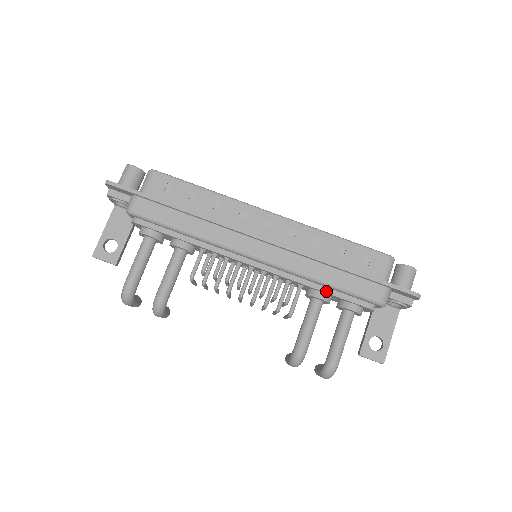
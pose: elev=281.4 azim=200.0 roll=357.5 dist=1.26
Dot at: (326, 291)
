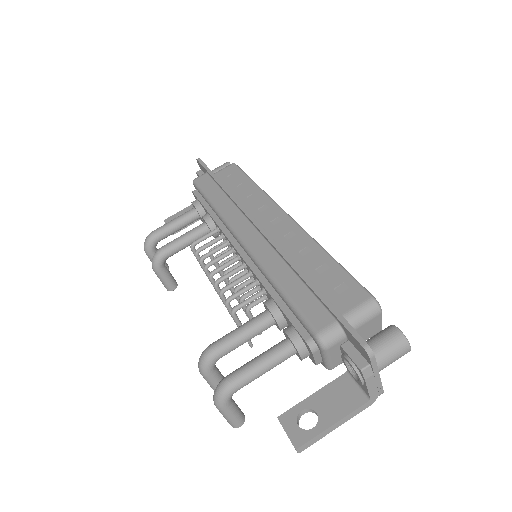
Dot at: (277, 300)
